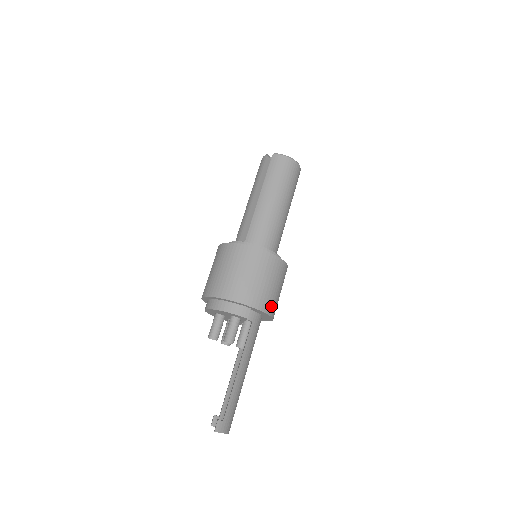
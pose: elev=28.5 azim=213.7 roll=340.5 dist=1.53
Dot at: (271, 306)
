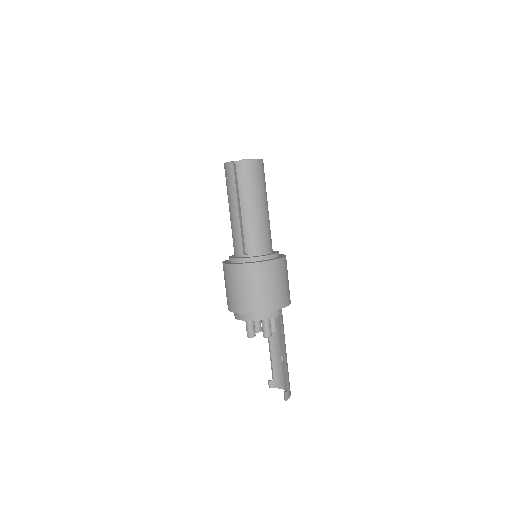
Dot at: (289, 297)
